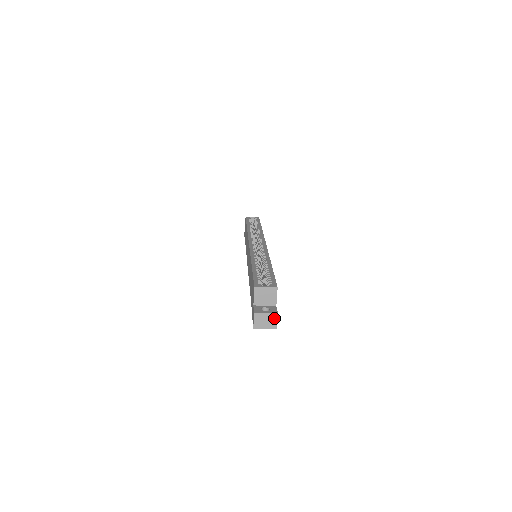
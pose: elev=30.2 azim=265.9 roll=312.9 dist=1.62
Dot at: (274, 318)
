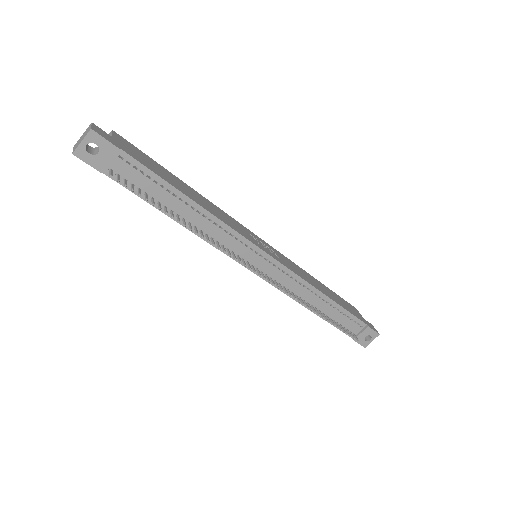
Dot at: (89, 128)
